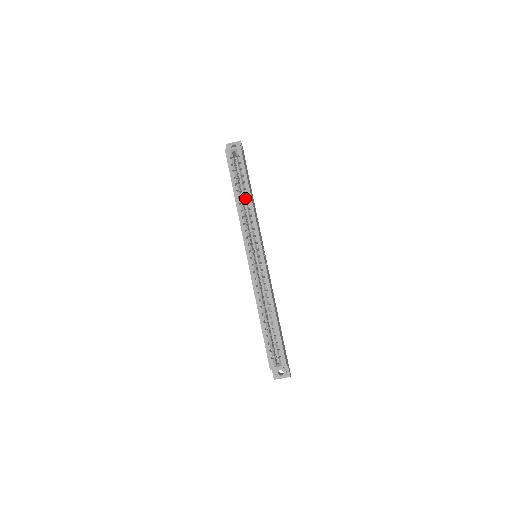
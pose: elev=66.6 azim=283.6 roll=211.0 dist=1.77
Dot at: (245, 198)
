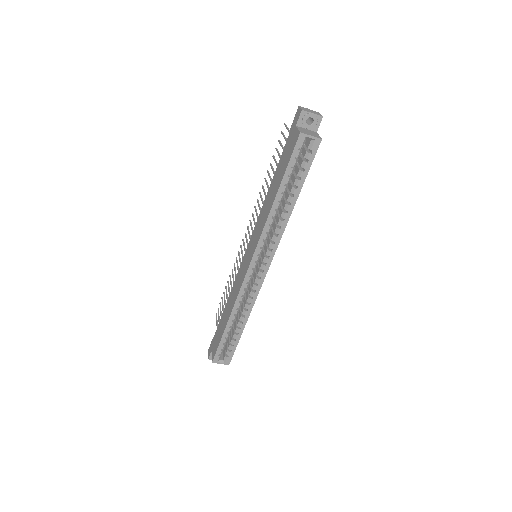
Dot at: (286, 204)
